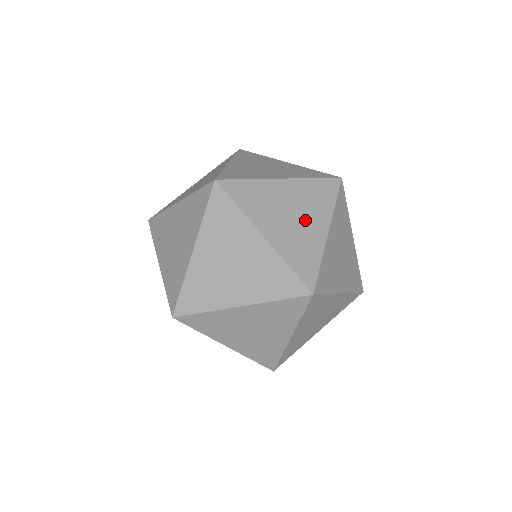
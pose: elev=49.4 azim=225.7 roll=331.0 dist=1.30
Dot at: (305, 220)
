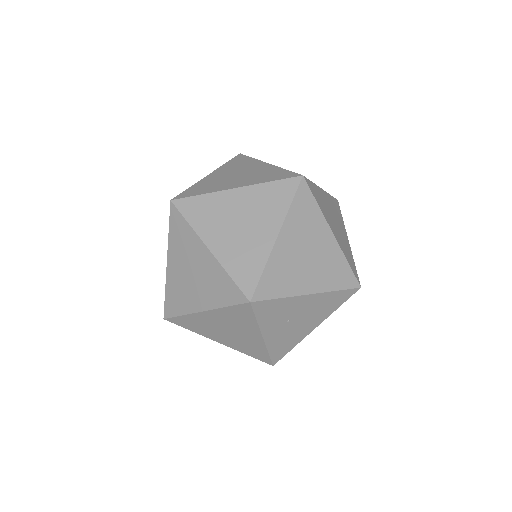
Dot at: (304, 323)
